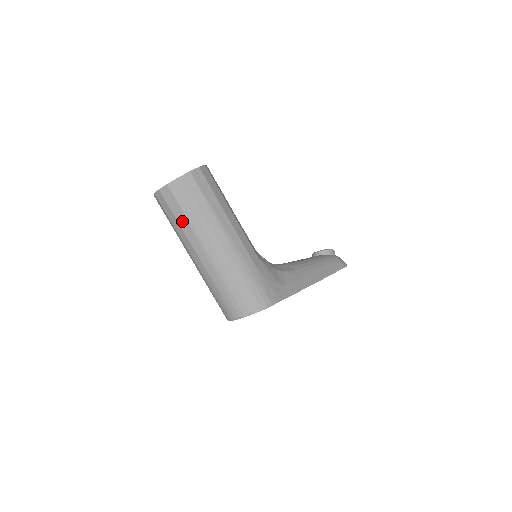
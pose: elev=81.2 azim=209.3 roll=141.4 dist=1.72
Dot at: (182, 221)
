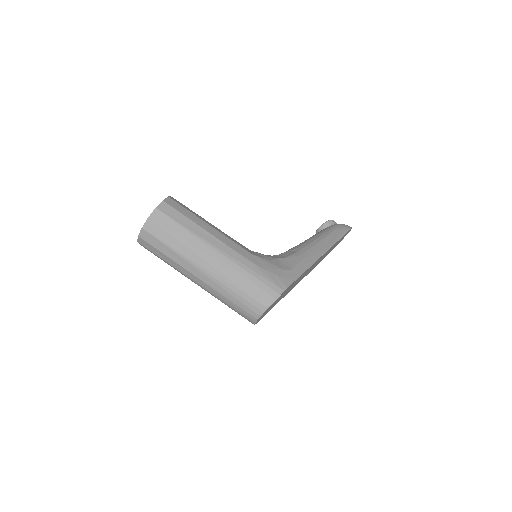
Dot at: (169, 253)
